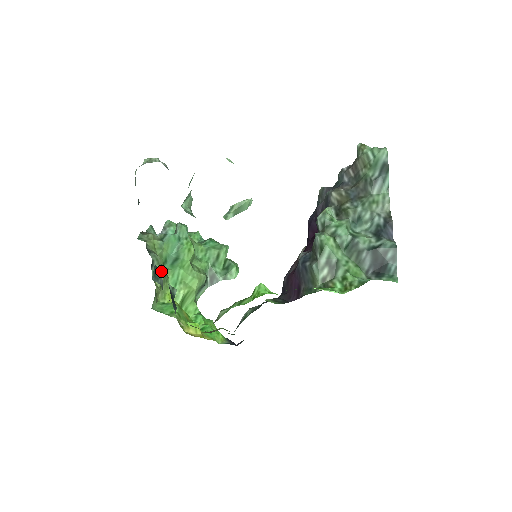
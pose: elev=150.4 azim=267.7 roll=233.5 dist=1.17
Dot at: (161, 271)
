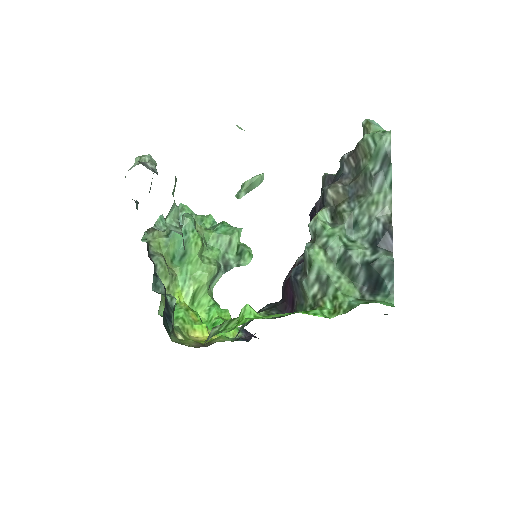
Dot at: (166, 273)
